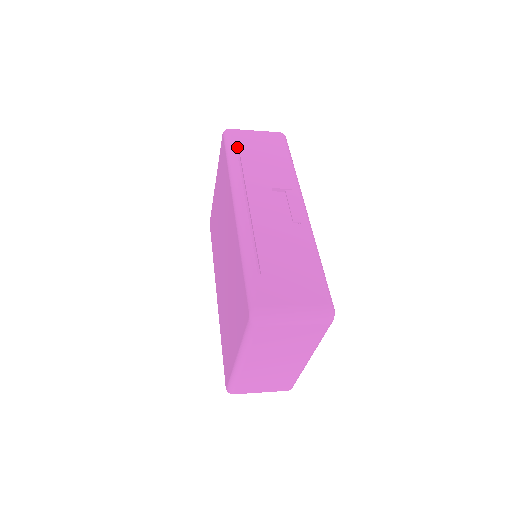
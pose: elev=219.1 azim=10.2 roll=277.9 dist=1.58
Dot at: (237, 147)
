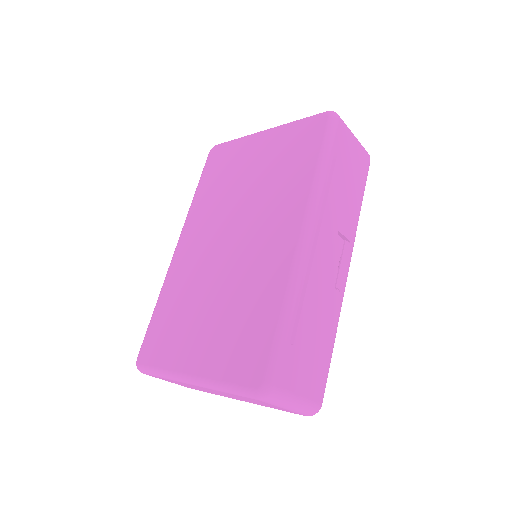
Dot at: (336, 150)
